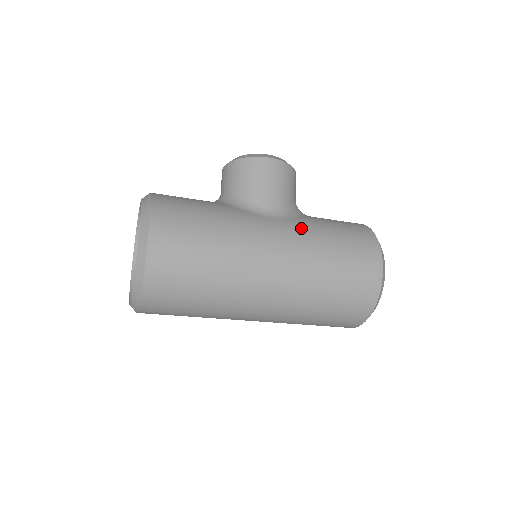
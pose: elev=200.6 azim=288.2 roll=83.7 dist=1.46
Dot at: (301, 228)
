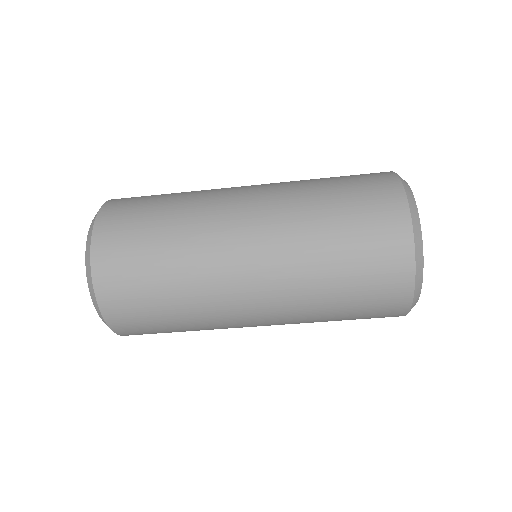
Dot at: occluded
